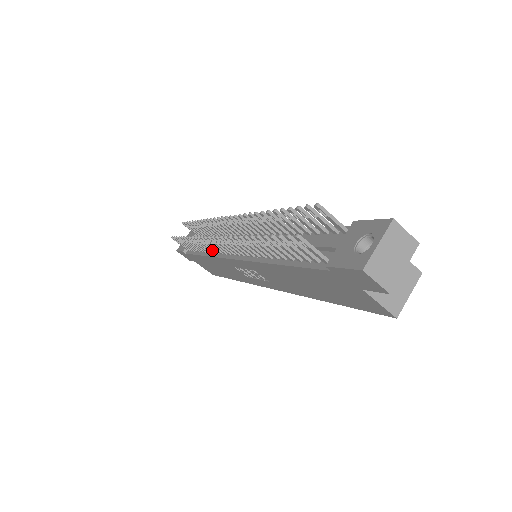
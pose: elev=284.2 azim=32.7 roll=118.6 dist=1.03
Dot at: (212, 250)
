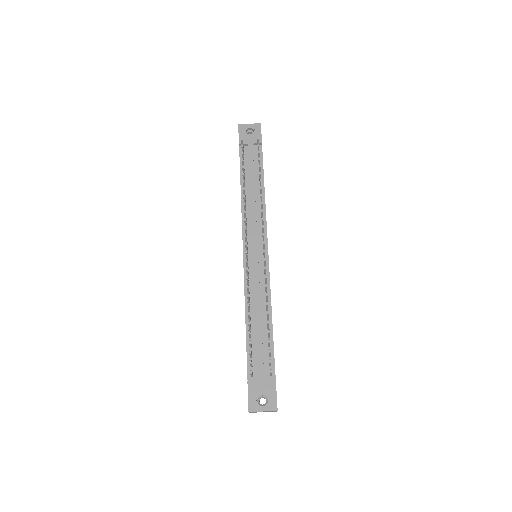
Dot at: occluded
